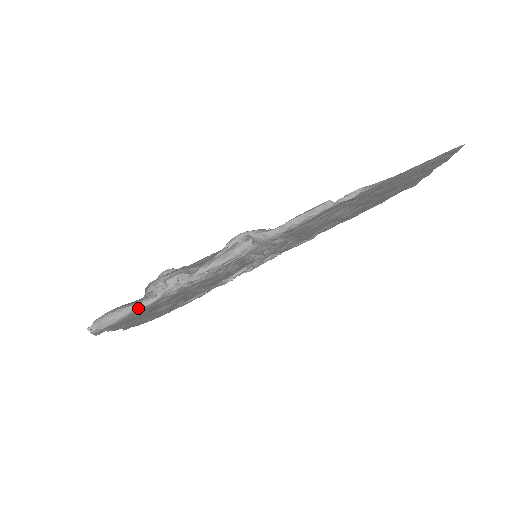
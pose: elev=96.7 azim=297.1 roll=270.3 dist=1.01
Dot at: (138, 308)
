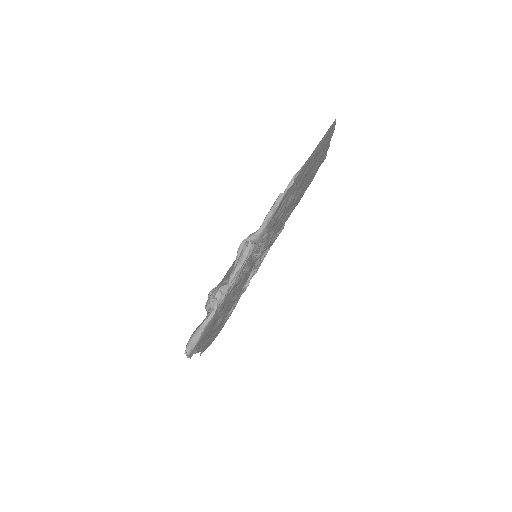
Dot at: (208, 322)
